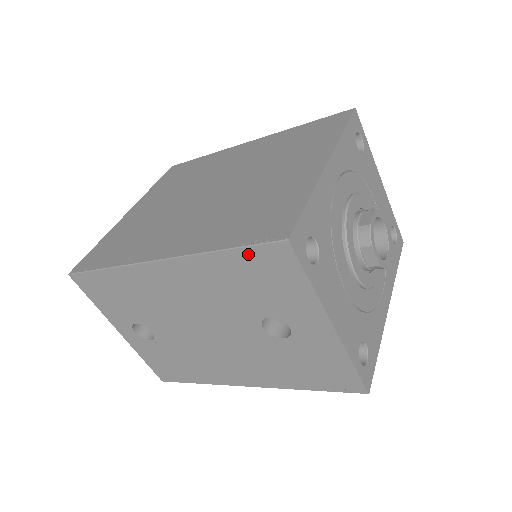
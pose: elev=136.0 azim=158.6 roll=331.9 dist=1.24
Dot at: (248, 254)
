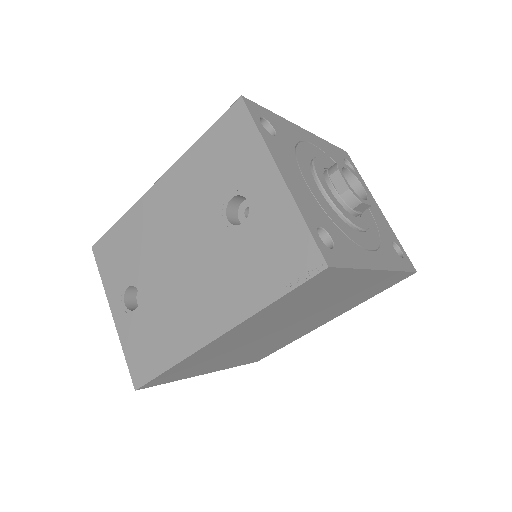
Dot at: (216, 129)
